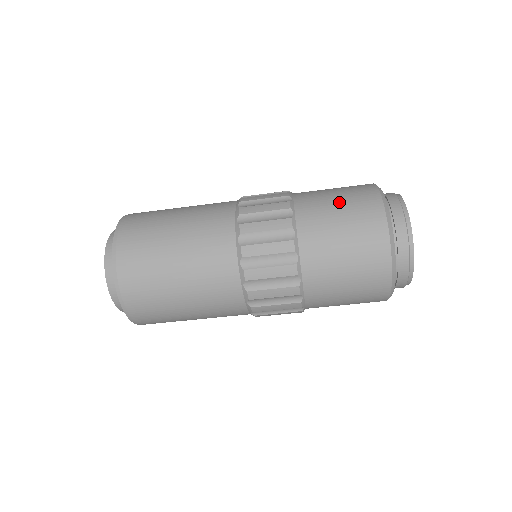
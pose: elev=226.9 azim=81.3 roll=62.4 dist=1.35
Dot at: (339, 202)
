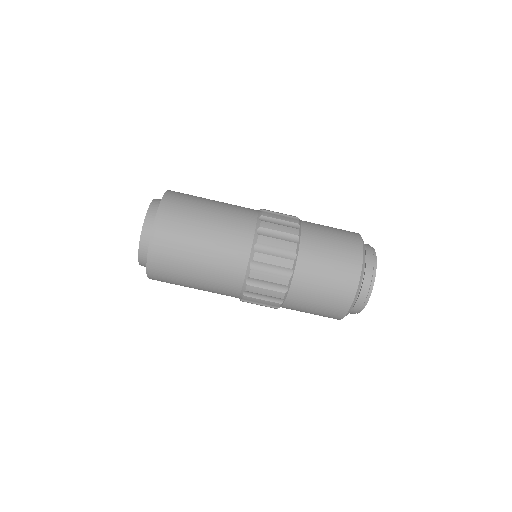
Dot at: (332, 257)
